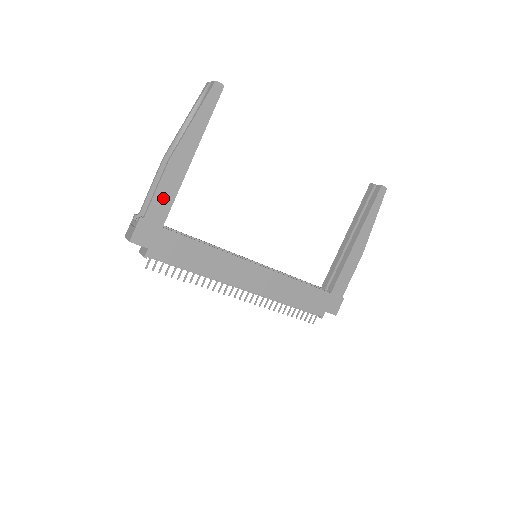
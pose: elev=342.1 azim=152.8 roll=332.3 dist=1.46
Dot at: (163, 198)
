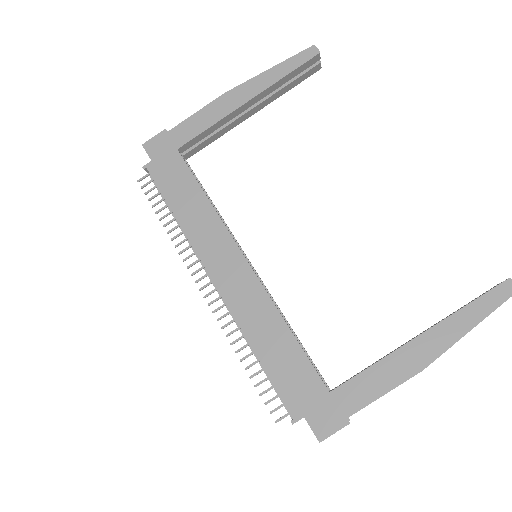
Dot at: (197, 123)
